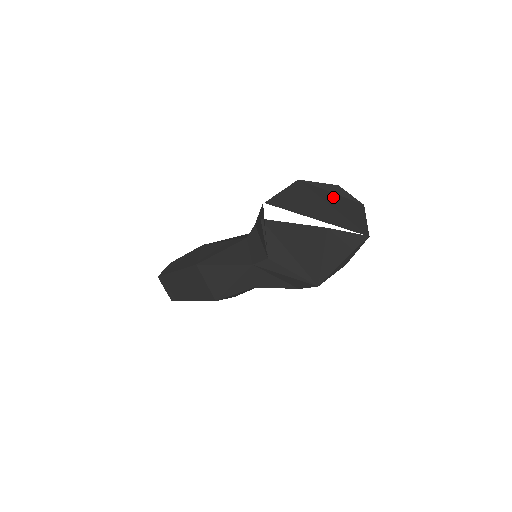
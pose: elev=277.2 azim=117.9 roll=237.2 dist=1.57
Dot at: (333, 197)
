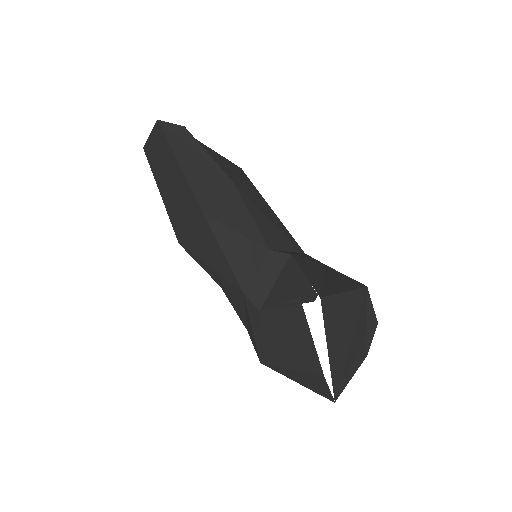
Dot at: (362, 332)
